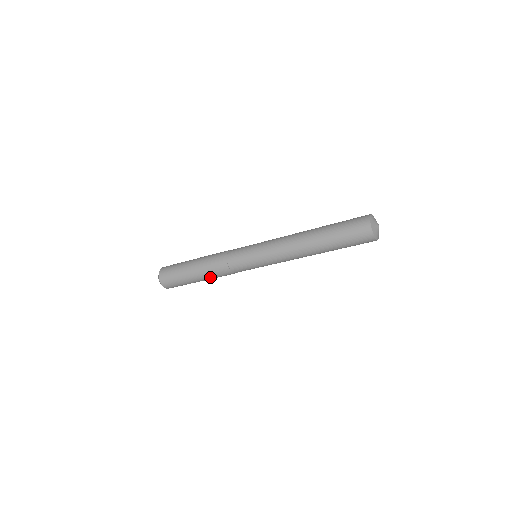
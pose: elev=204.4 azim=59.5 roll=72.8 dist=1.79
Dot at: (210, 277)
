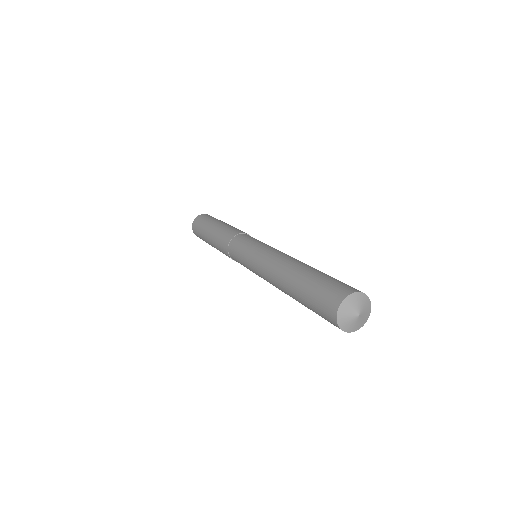
Dot at: occluded
